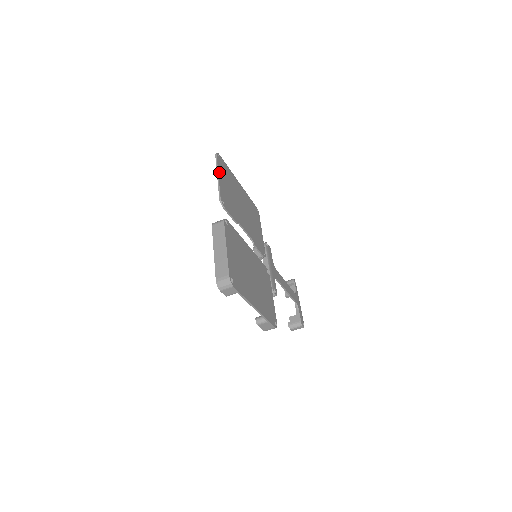
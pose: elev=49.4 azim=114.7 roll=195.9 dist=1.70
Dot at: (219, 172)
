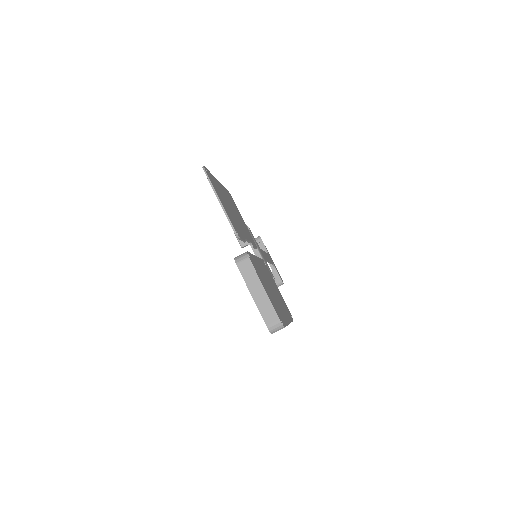
Dot at: (217, 194)
